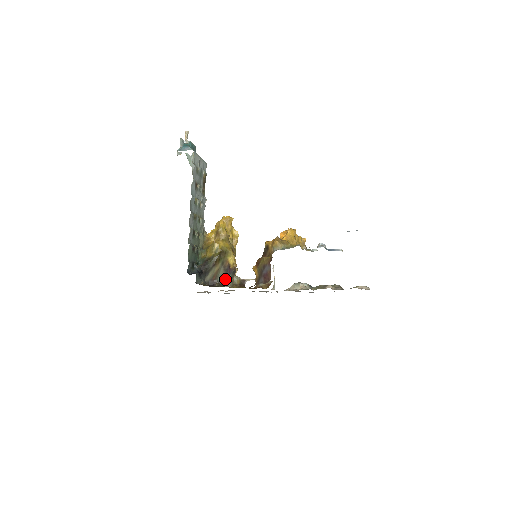
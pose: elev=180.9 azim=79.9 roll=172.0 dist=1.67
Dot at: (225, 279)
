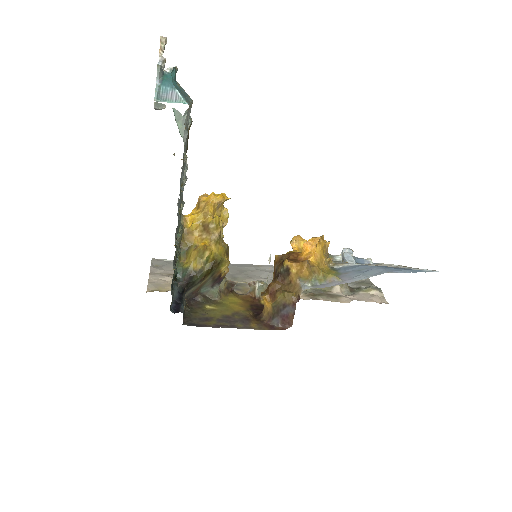
Dot at: (211, 289)
